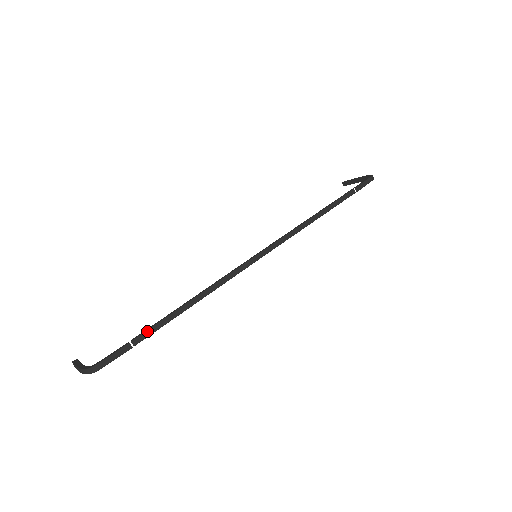
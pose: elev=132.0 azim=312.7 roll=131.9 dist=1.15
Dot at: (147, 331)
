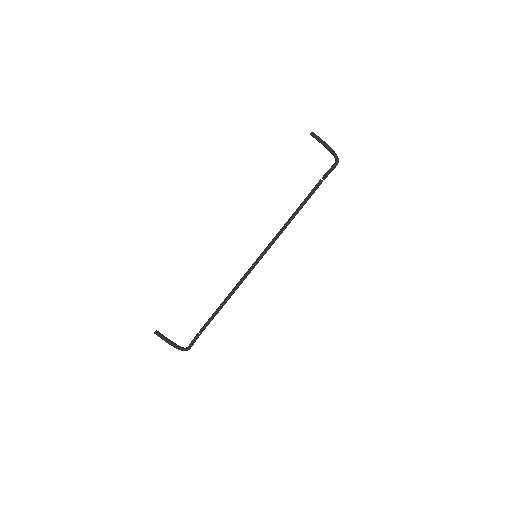
Dot at: occluded
